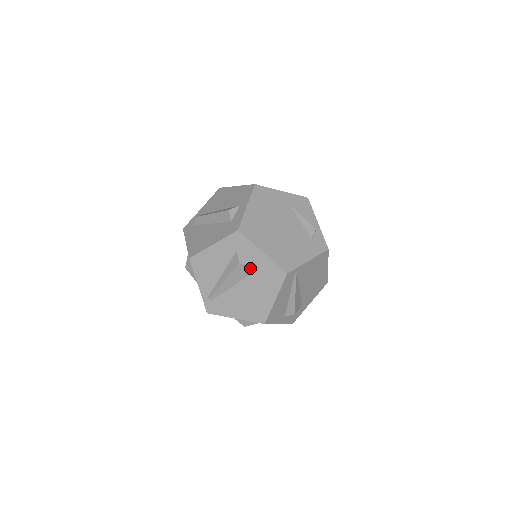
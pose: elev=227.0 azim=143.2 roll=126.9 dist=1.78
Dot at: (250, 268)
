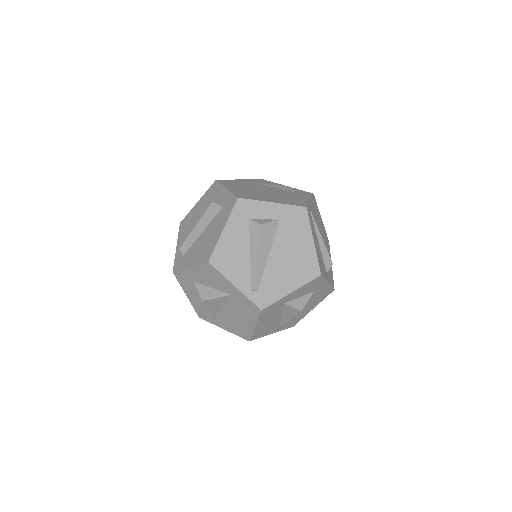
Dot at: (272, 225)
